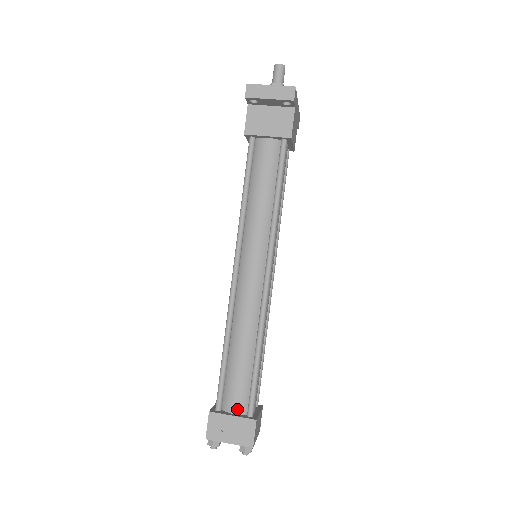
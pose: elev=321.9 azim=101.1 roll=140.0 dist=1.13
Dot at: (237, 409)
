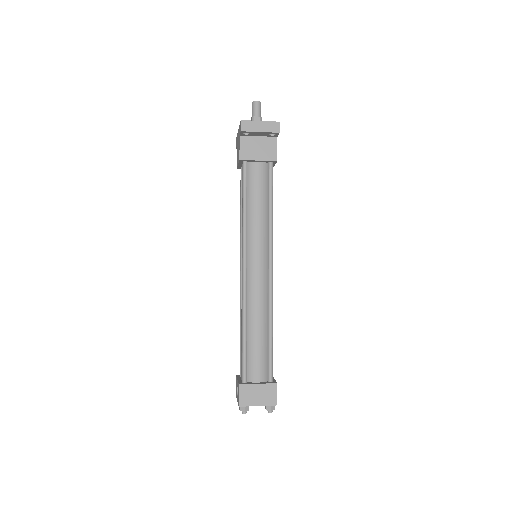
Dot at: (260, 378)
